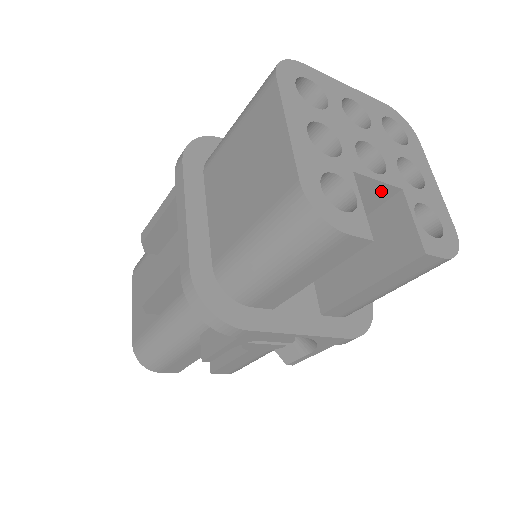
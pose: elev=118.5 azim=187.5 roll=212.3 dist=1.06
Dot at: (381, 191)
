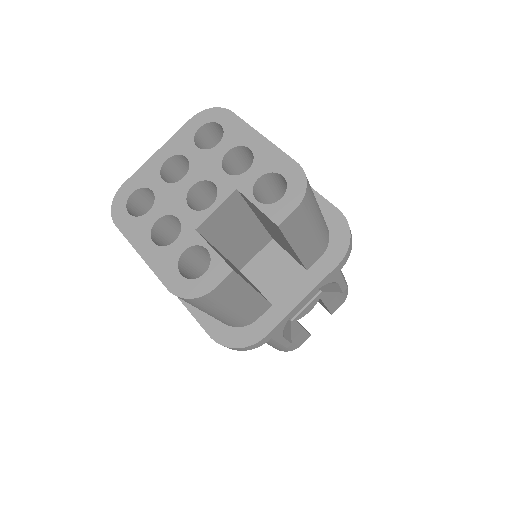
Dot at: (229, 204)
